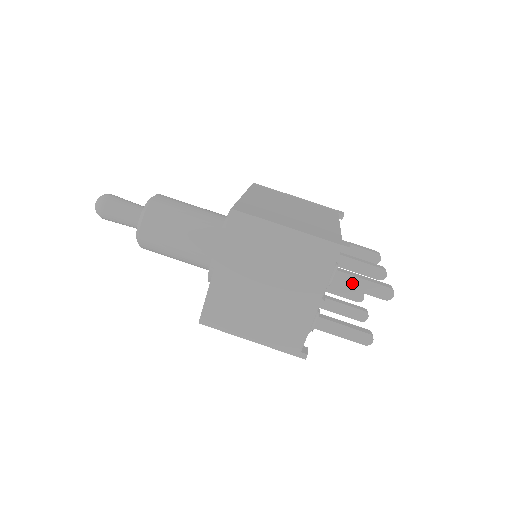
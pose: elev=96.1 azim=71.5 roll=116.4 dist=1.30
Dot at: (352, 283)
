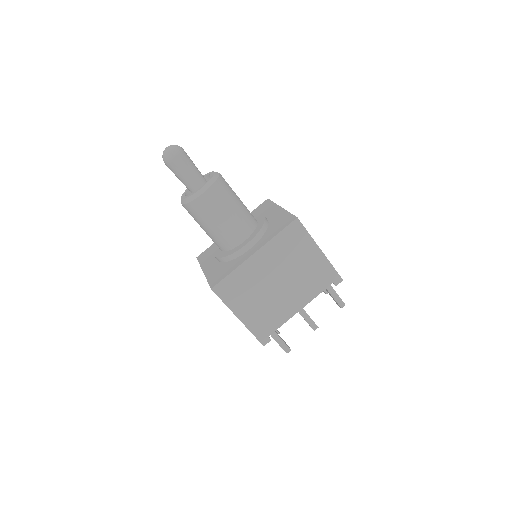
Dot at: occluded
